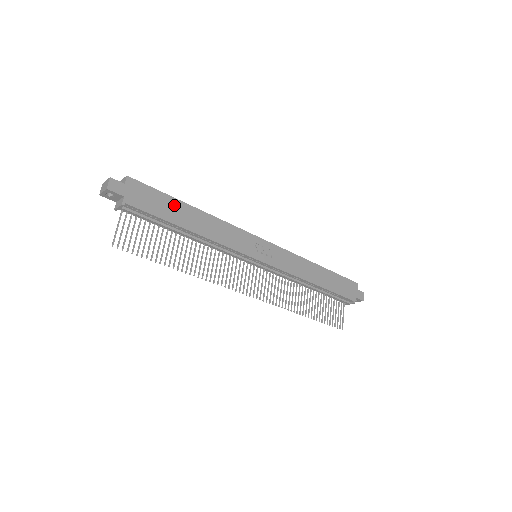
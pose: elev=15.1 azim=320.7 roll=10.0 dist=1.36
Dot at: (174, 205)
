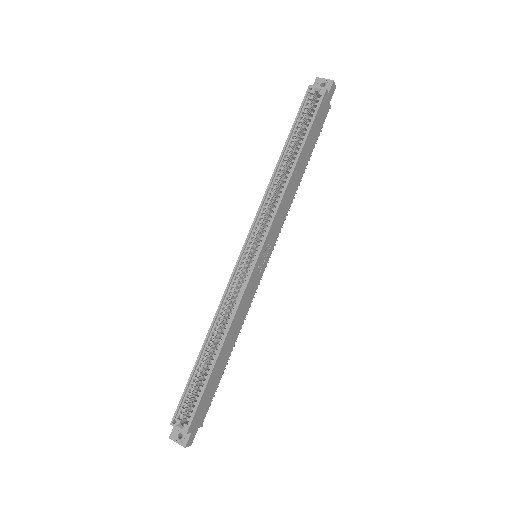
Dot at: (213, 377)
